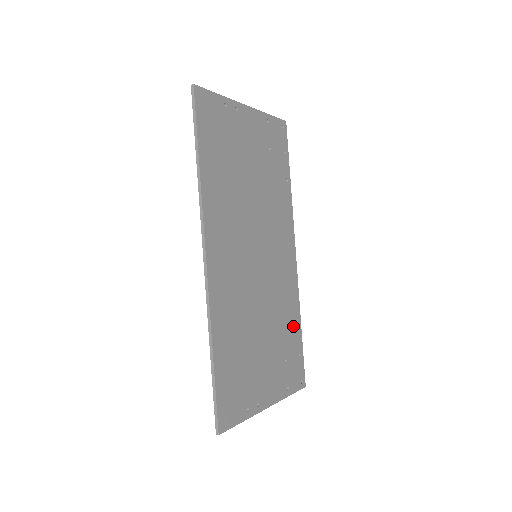
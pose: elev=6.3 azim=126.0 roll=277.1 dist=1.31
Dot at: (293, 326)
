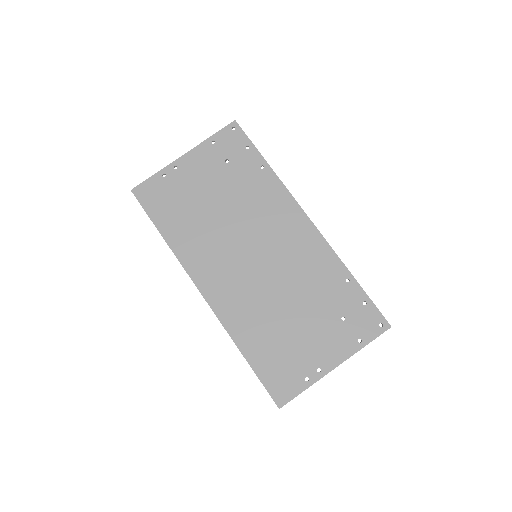
Dot at: (339, 283)
